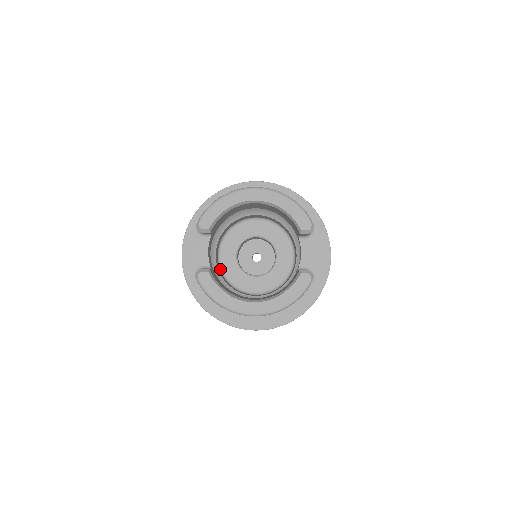
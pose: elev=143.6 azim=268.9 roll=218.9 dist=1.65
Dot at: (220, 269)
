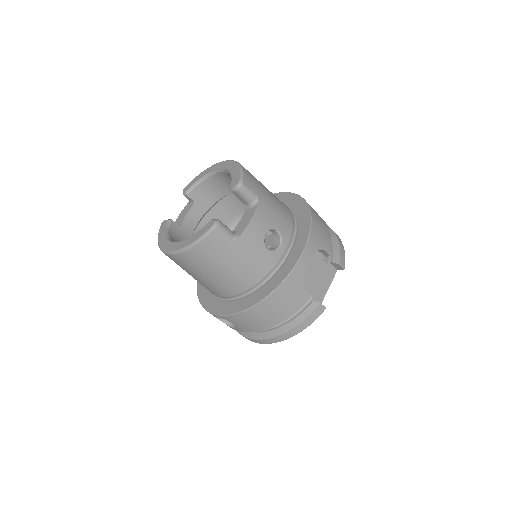
Dot at: occluded
